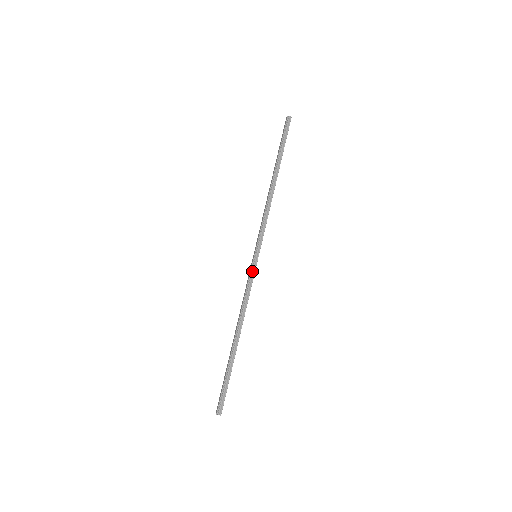
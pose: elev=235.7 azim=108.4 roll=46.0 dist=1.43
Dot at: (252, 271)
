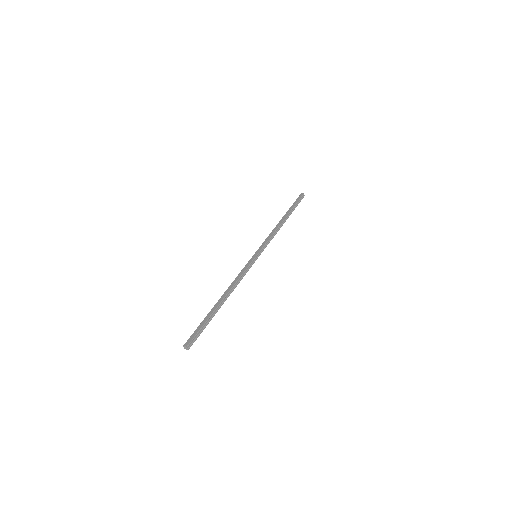
Dot at: (251, 263)
